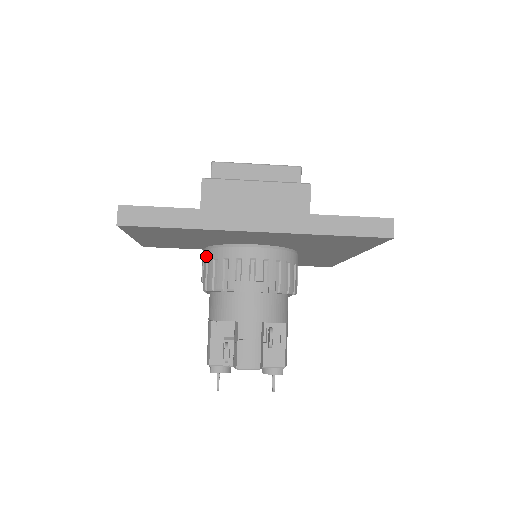
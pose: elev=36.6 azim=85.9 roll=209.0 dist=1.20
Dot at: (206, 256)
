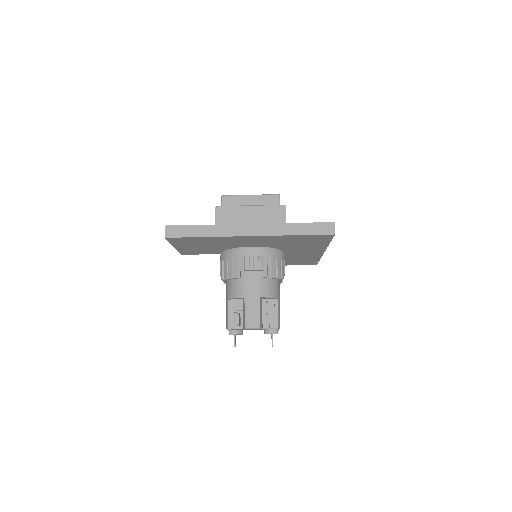
Dot at: (222, 257)
